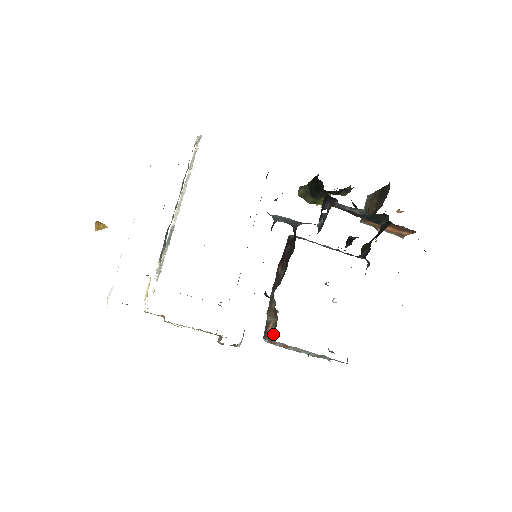
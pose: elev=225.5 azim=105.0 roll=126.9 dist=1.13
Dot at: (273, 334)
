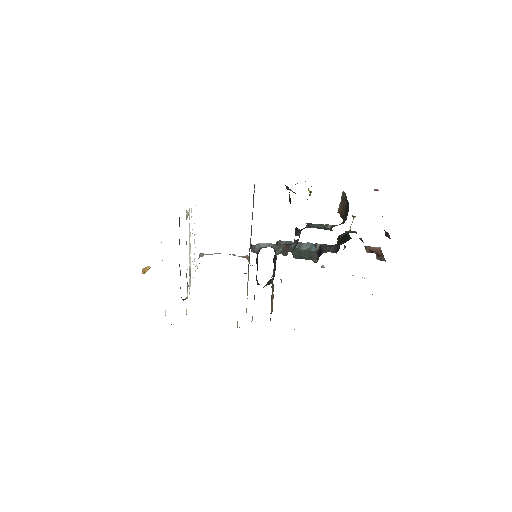
Dot at: occluded
